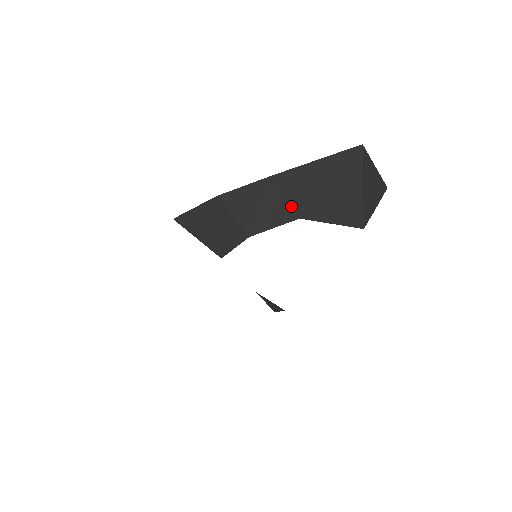
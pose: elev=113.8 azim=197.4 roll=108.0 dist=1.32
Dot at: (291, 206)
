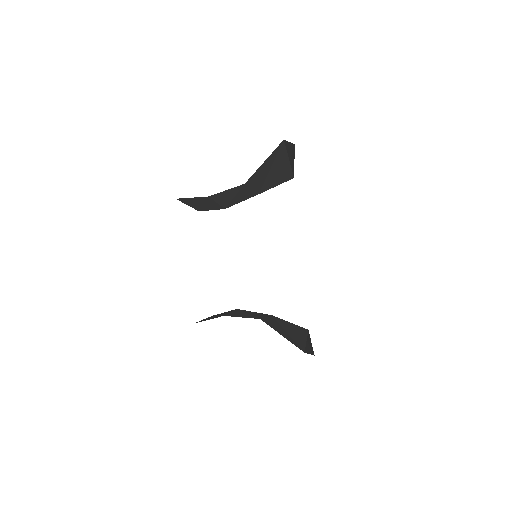
Dot at: (254, 191)
